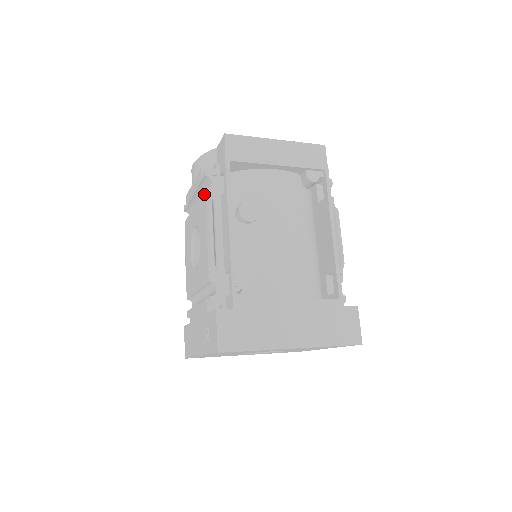
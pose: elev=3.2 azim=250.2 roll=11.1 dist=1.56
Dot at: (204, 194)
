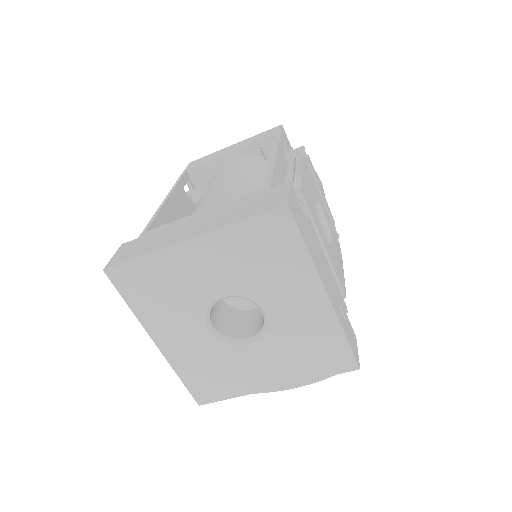
Dot at: occluded
